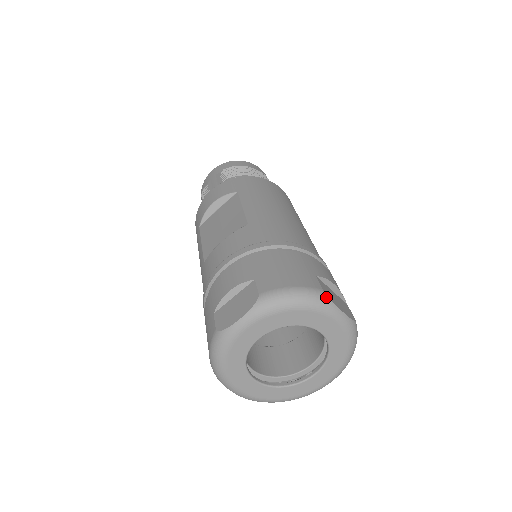
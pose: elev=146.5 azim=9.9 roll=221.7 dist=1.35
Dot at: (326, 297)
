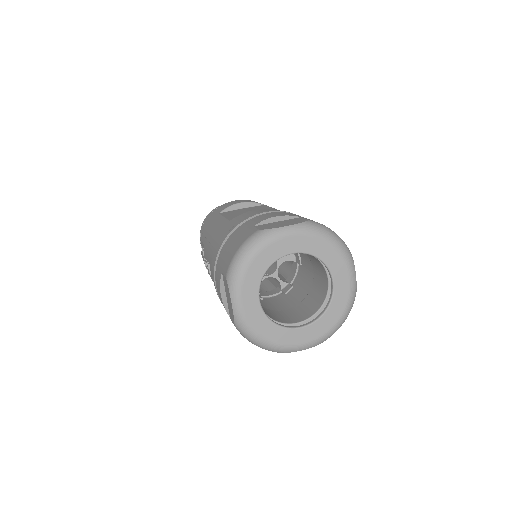
Dot at: (351, 254)
